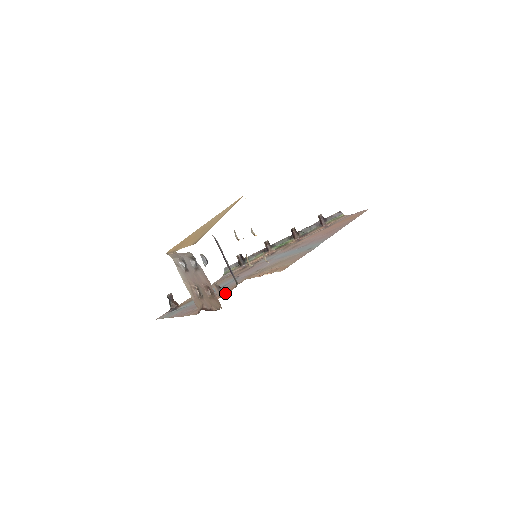
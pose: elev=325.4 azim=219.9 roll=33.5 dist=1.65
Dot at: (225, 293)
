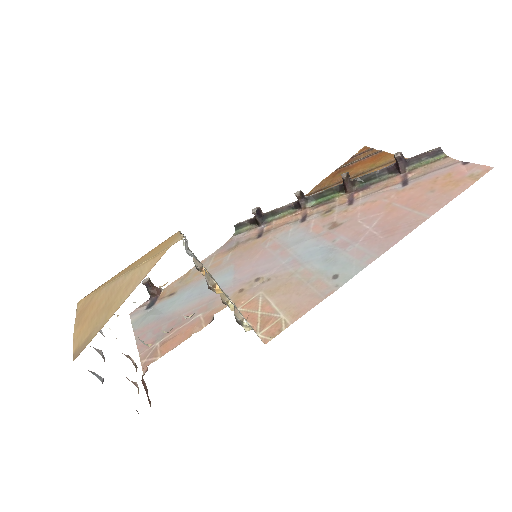
Dot at: (194, 330)
